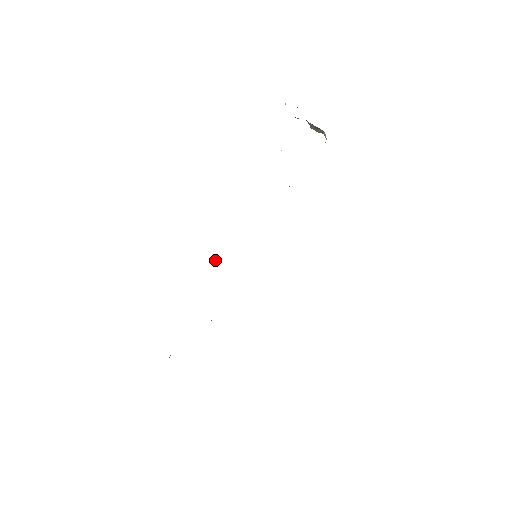
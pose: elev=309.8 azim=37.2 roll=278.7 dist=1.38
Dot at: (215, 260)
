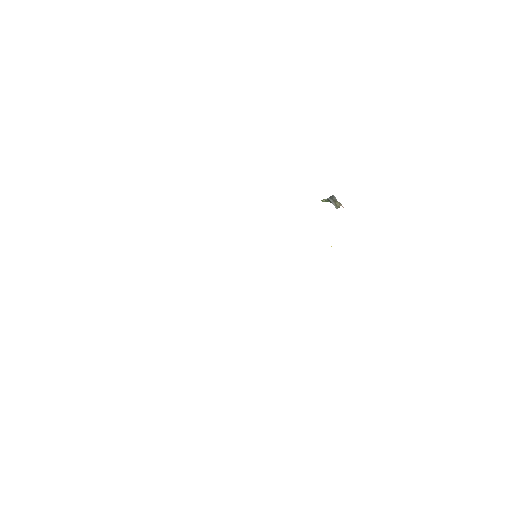
Dot at: occluded
